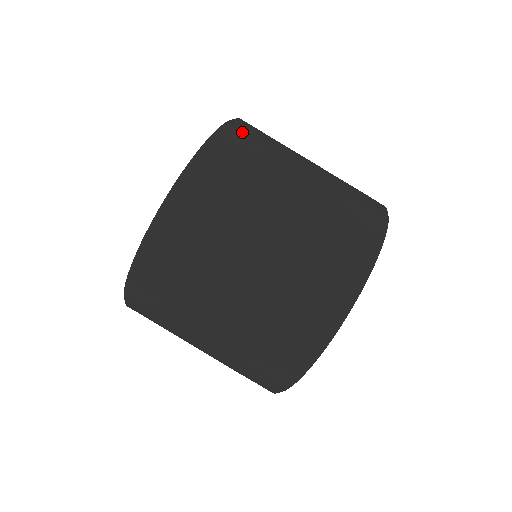
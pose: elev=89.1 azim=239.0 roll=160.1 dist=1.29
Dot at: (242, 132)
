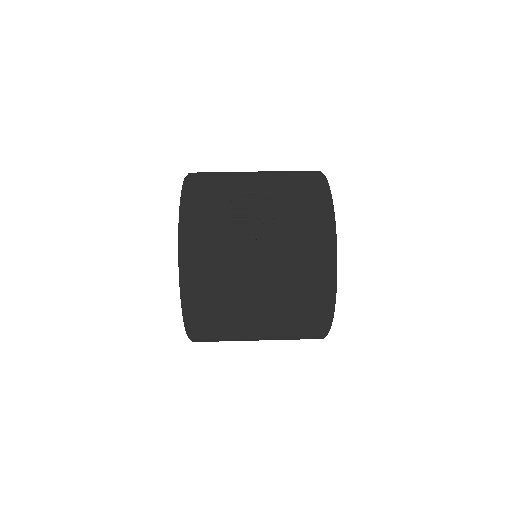
Dot at: occluded
